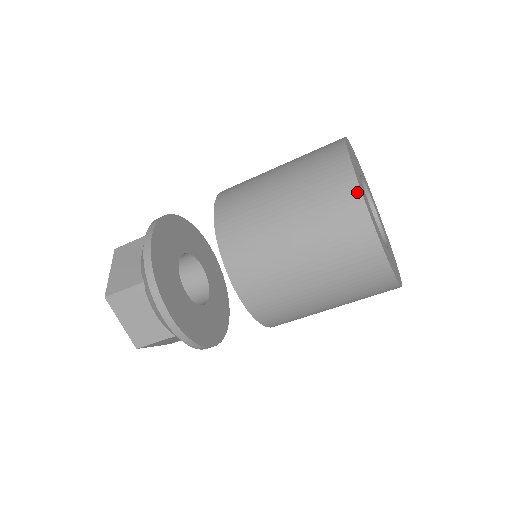
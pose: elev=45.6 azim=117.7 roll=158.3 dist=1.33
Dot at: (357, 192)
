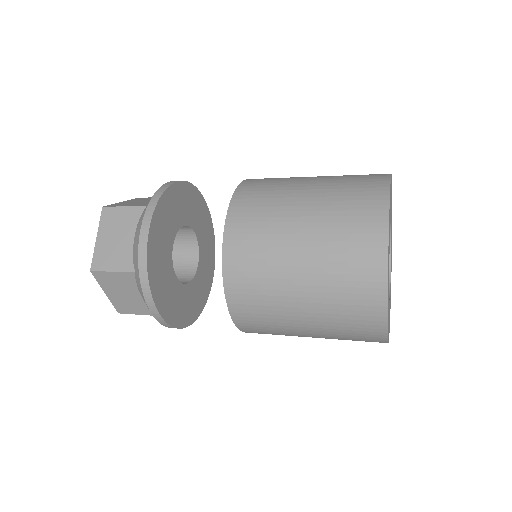
Dot at: occluded
